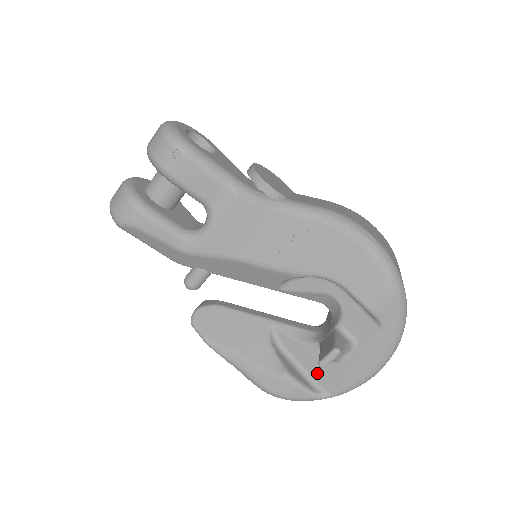
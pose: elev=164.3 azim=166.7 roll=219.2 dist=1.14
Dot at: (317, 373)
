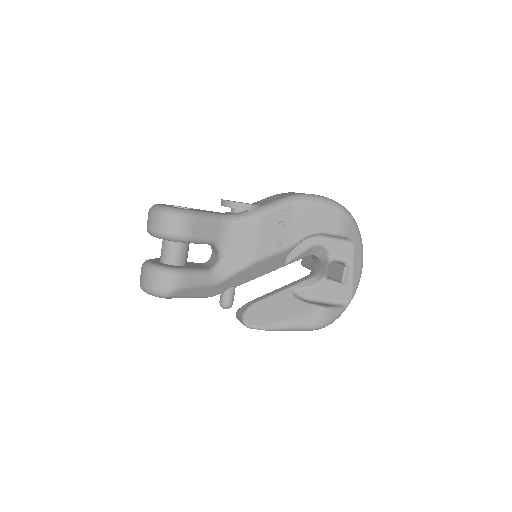
Dot at: (334, 296)
